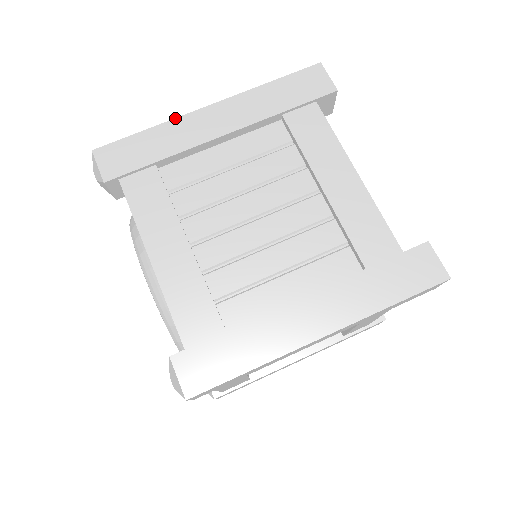
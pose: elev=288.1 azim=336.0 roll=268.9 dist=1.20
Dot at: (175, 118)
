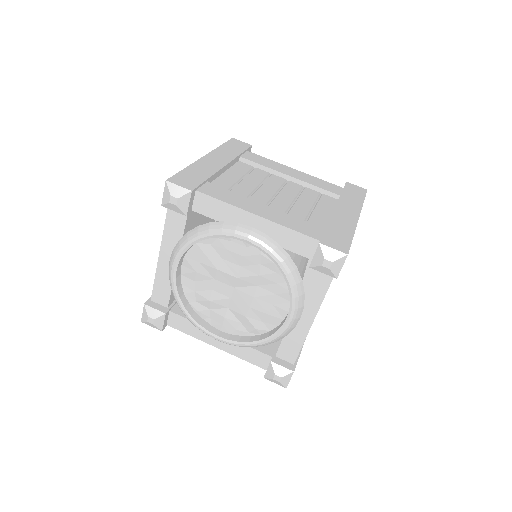
Dot at: (194, 162)
